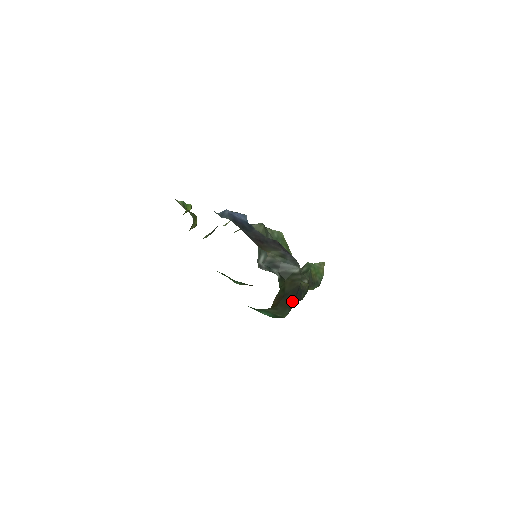
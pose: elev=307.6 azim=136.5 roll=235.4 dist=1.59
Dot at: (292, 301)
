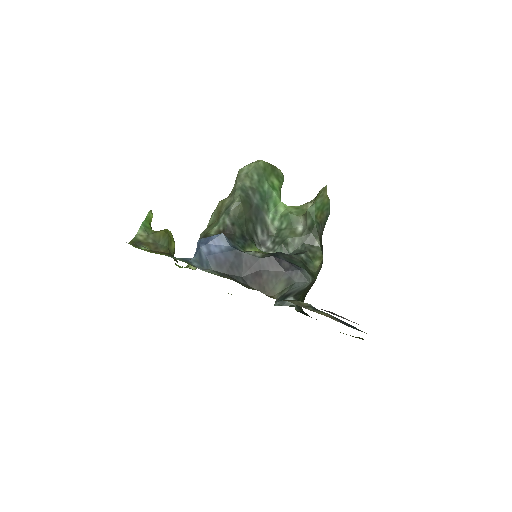
Dot at: occluded
